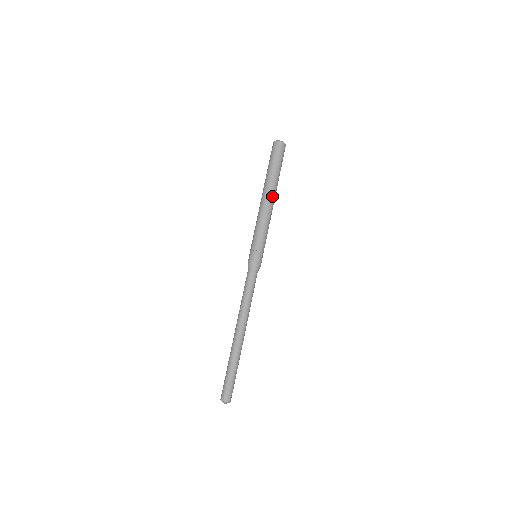
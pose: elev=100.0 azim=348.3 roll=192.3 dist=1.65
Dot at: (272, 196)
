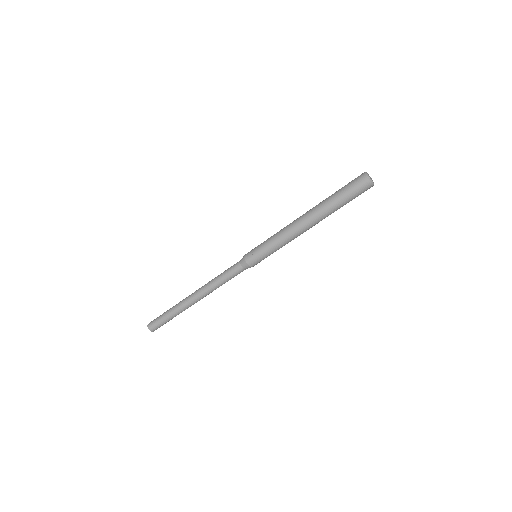
Dot at: (311, 221)
